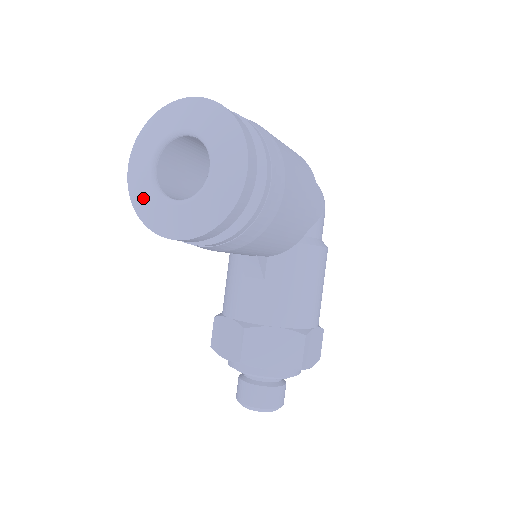
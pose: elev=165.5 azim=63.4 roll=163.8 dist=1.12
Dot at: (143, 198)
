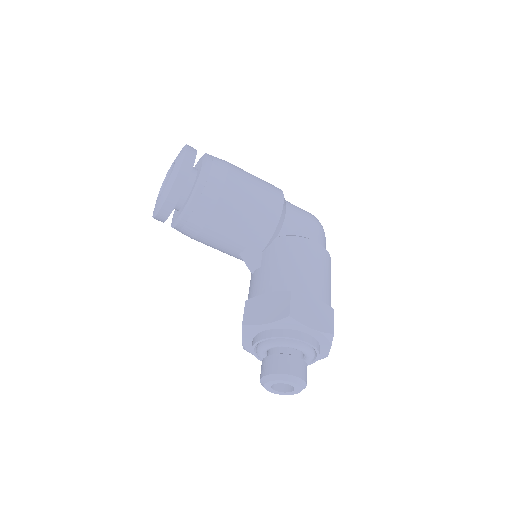
Dot at: occluded
